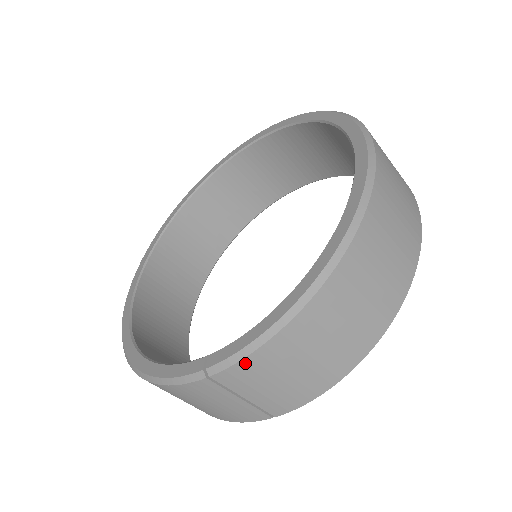
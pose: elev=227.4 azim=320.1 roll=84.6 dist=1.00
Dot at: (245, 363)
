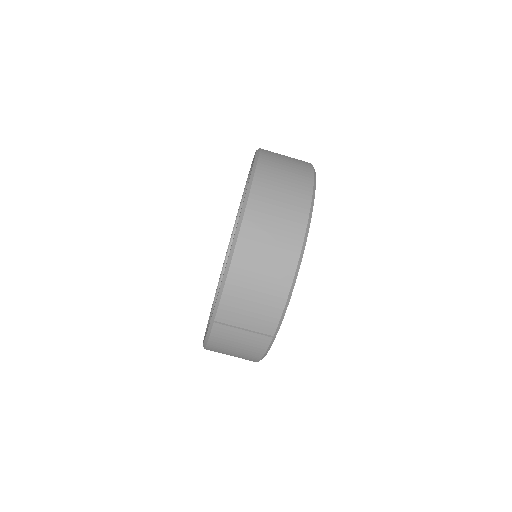
Dot at: (223, 303)
